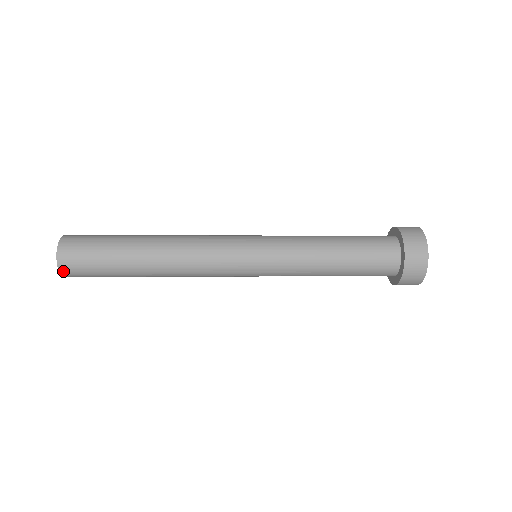
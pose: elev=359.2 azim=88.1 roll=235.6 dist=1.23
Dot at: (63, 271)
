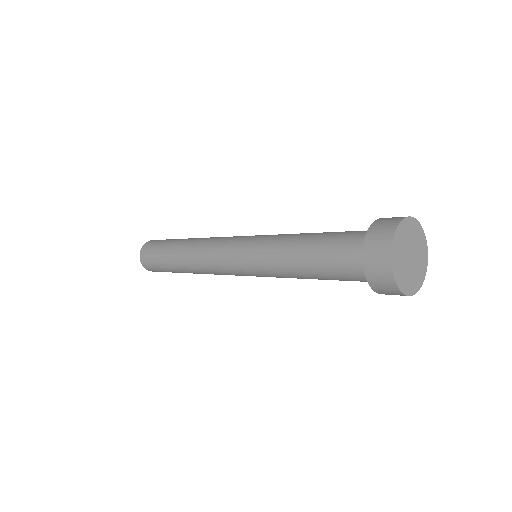
Dot at: (141, 259)
